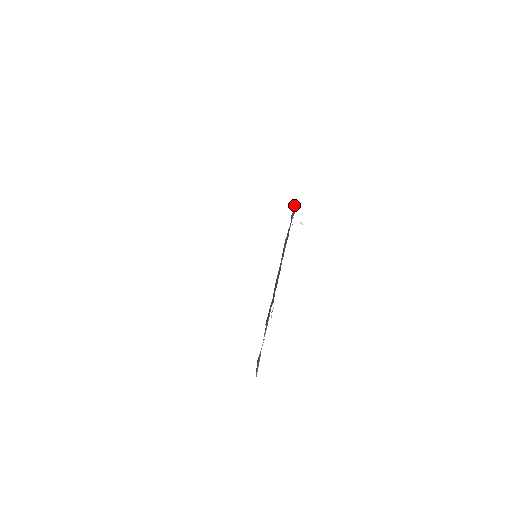
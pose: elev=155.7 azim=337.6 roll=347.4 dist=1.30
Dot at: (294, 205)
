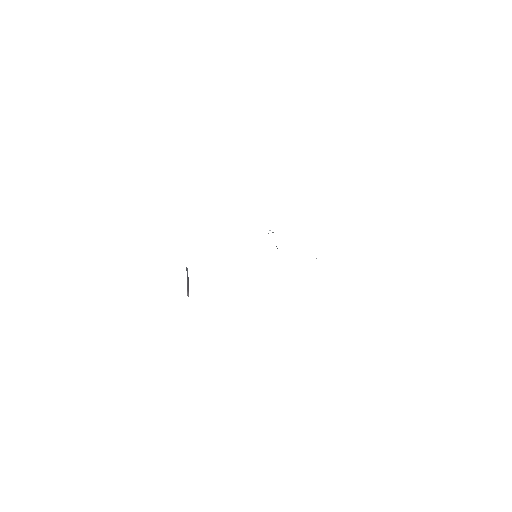
Dot at: occluded
